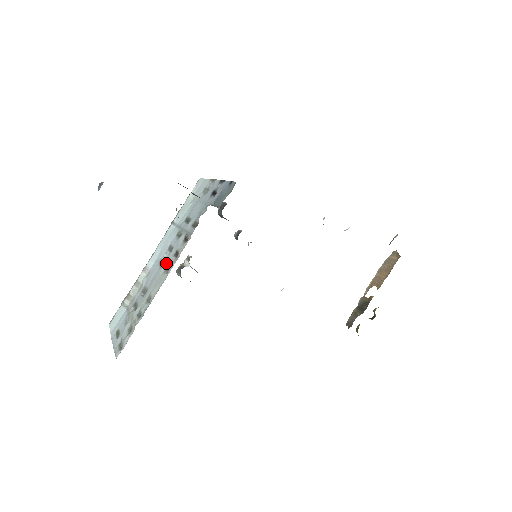
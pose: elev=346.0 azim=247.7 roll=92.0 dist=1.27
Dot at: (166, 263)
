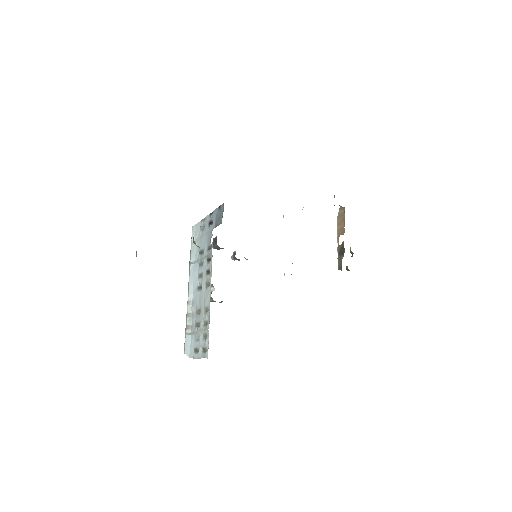
Dot at: (204, 283)
